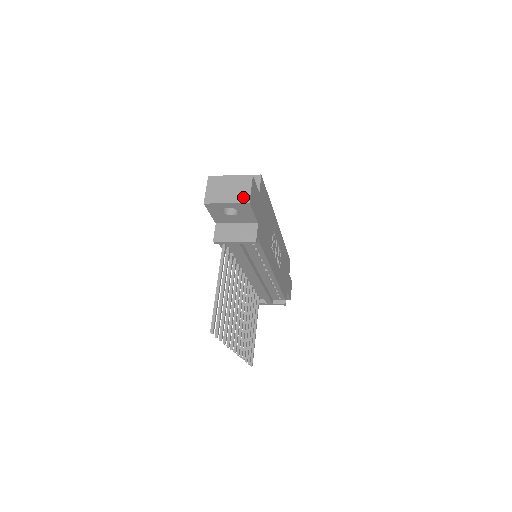
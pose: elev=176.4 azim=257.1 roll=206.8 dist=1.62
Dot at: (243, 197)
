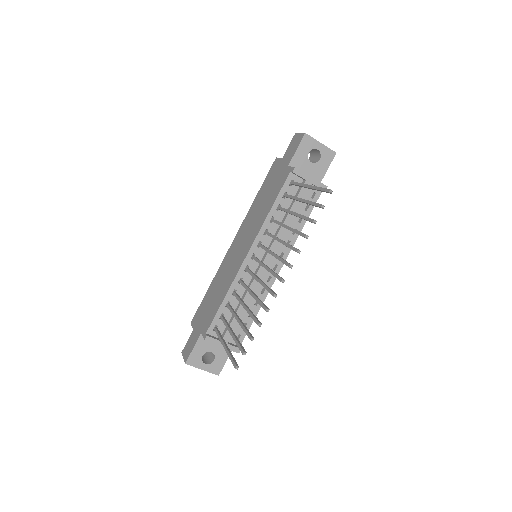
Dot at: (330, 150)
